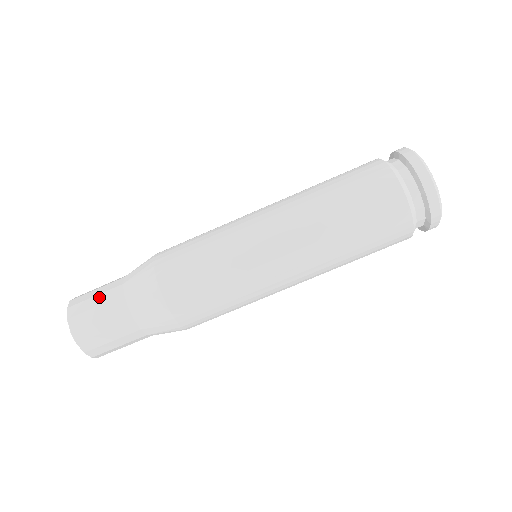
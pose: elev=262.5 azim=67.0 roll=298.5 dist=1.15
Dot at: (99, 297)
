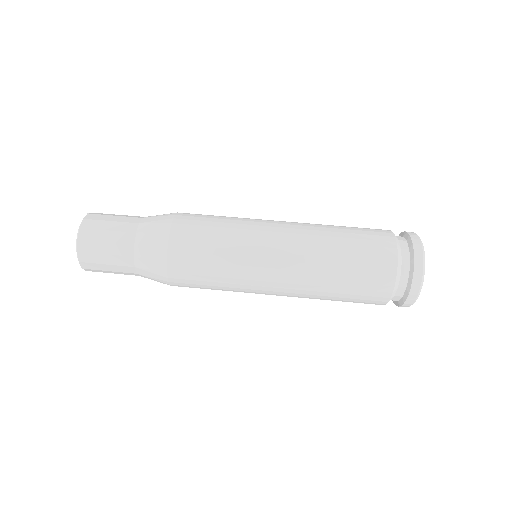
Dot at: (110, 246)
